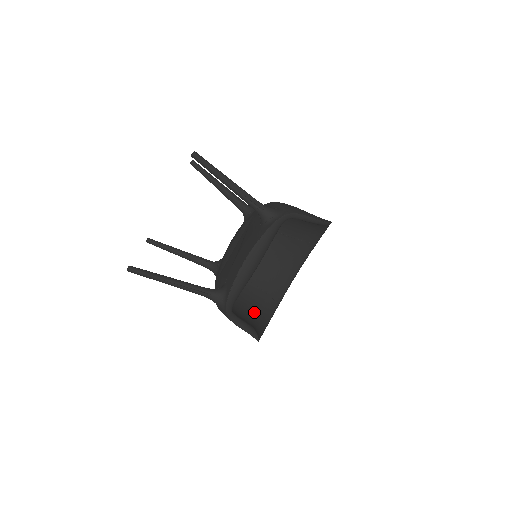
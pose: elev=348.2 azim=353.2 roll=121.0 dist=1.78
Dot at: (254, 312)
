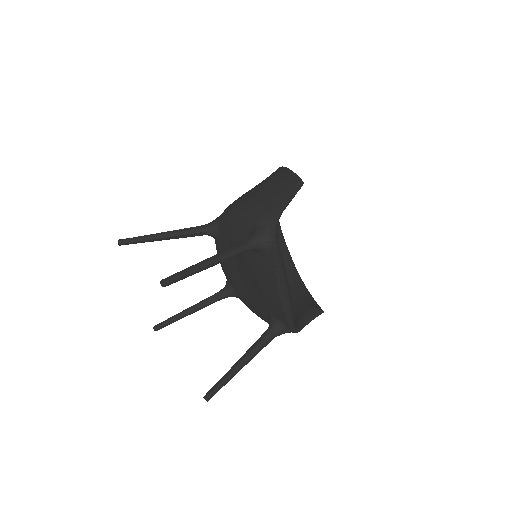
Dot at: occluded
